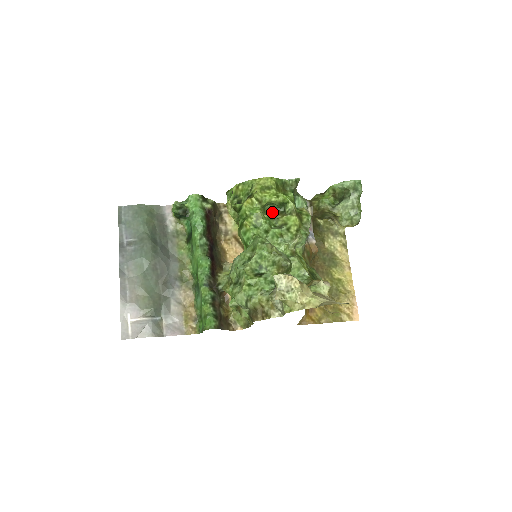
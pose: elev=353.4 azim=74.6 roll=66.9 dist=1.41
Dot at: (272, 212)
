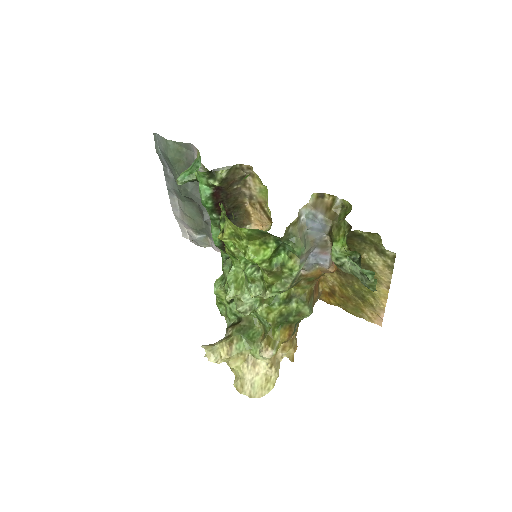
Dot at: occluded
